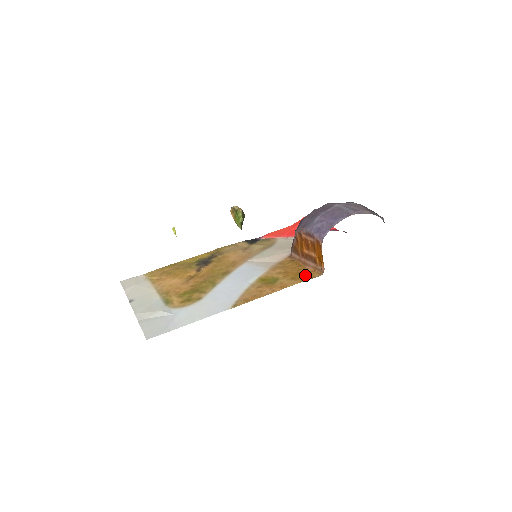
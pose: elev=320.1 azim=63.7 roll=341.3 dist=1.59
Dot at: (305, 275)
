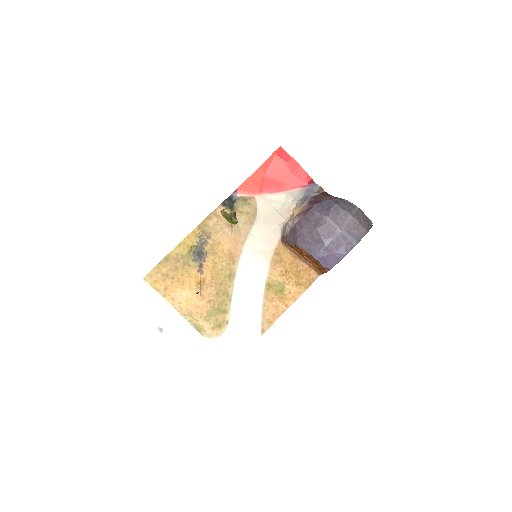
Dot at: (305, 277)
